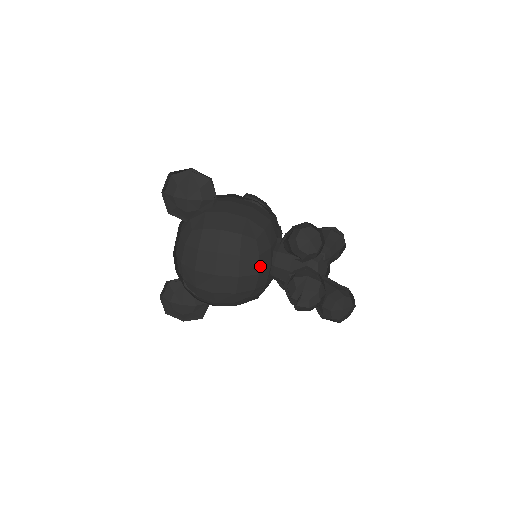
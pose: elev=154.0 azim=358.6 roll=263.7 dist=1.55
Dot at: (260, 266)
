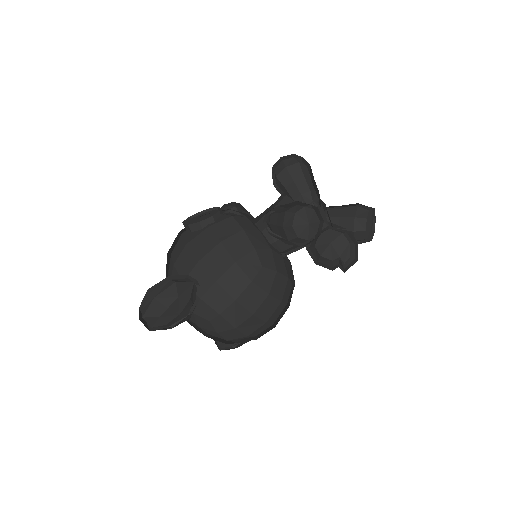
Dot at: (283, 274)
